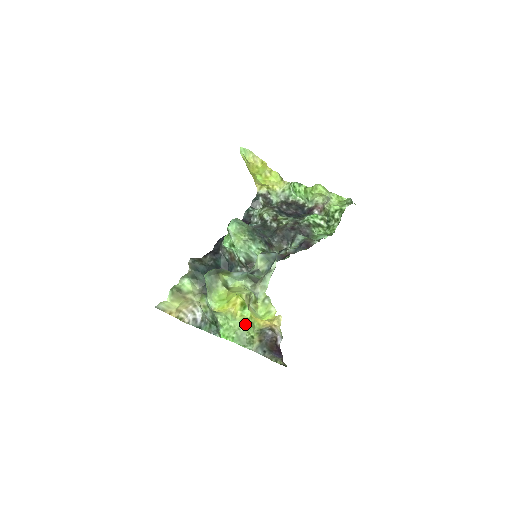
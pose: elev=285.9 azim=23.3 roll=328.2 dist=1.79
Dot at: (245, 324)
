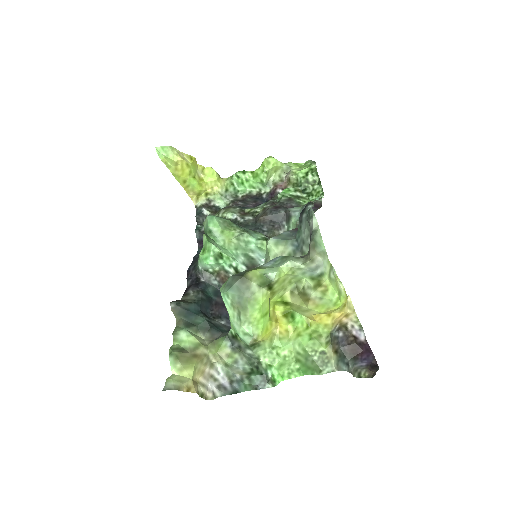
Dot at: (303, 341)
